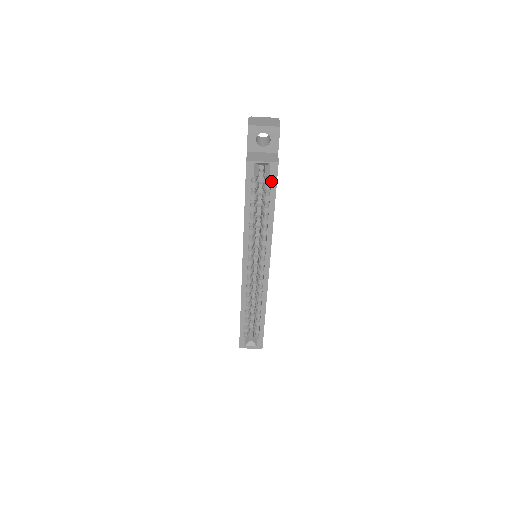
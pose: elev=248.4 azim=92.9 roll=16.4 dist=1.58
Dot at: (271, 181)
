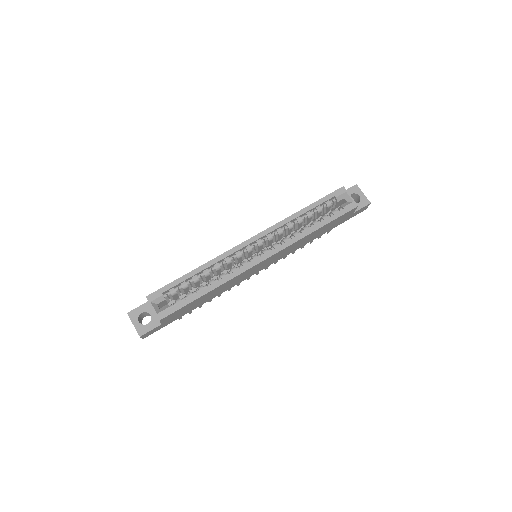
Dot at: (342, 210)
